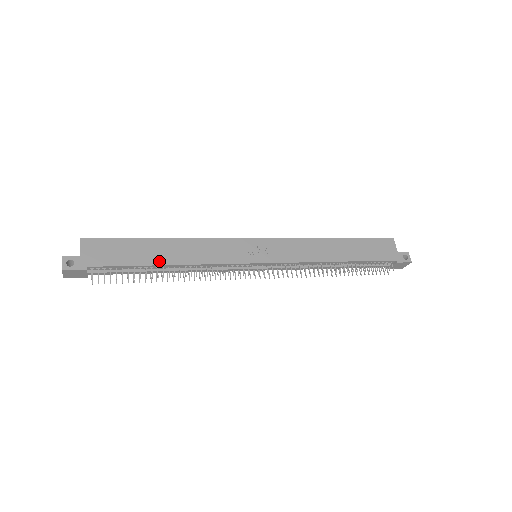
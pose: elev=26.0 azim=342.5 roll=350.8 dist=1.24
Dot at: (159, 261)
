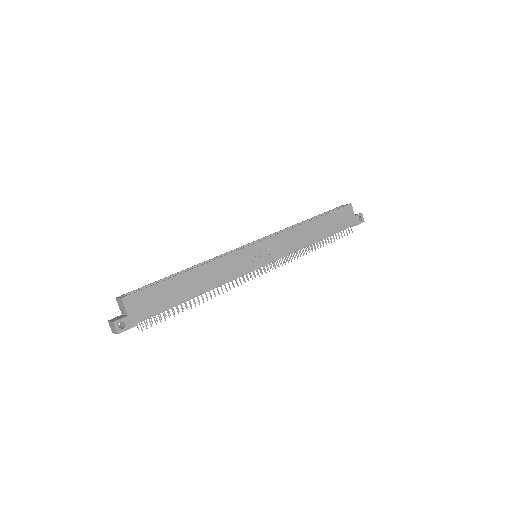
Dot at: (190, 295)
